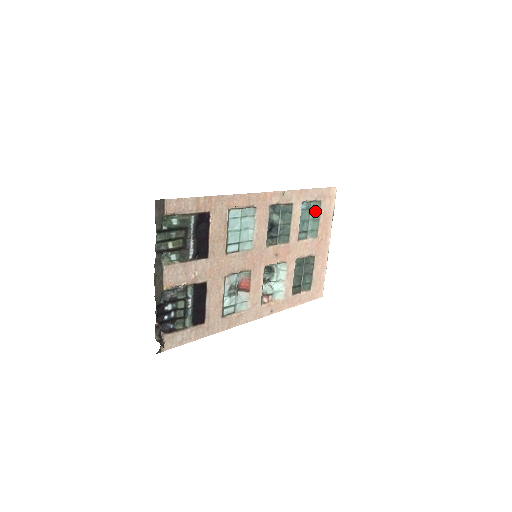
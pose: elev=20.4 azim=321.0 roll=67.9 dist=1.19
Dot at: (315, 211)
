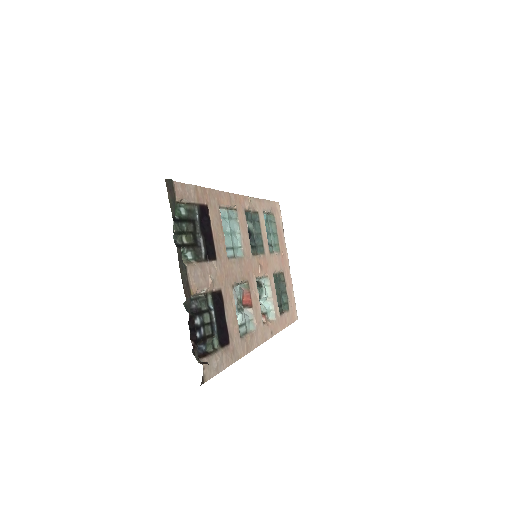
Dot at: (272, 225)
